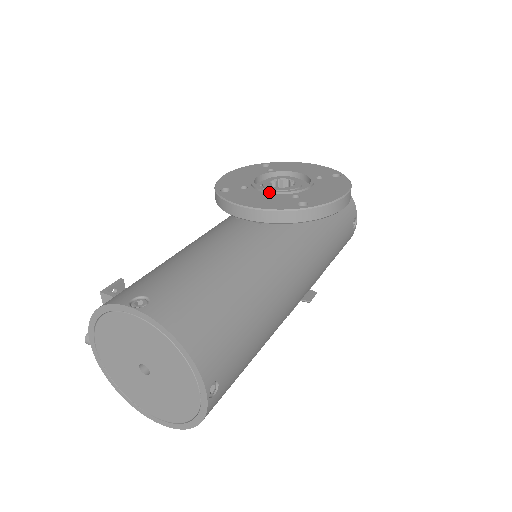
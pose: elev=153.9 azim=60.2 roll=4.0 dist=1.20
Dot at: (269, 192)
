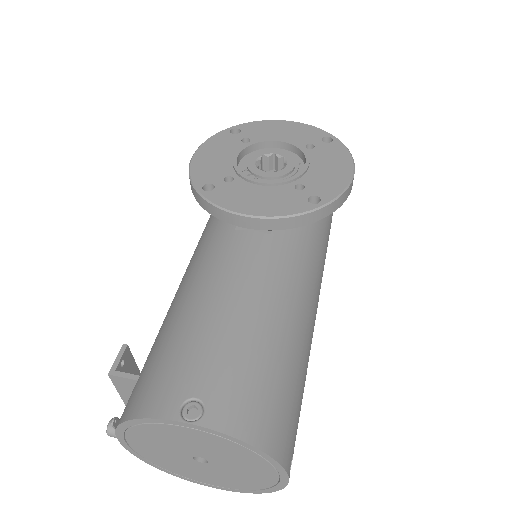
Dot at: (265, 184)
